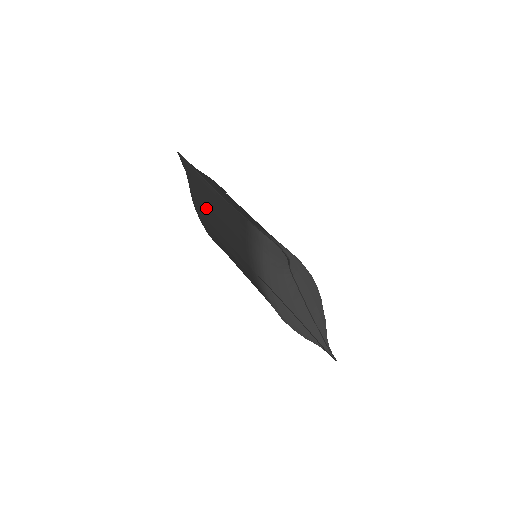
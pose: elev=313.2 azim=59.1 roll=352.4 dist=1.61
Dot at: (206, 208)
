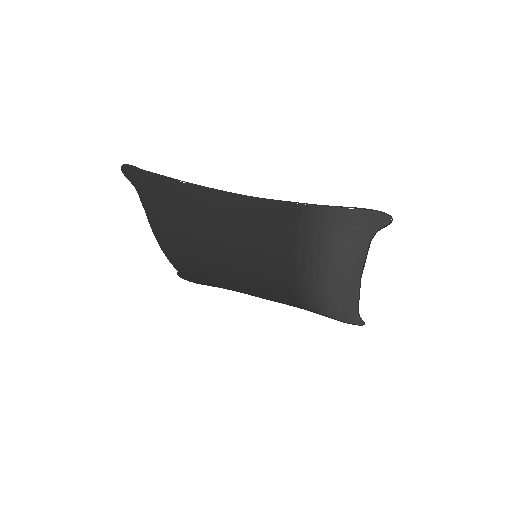
Dot at: (194, 221)
